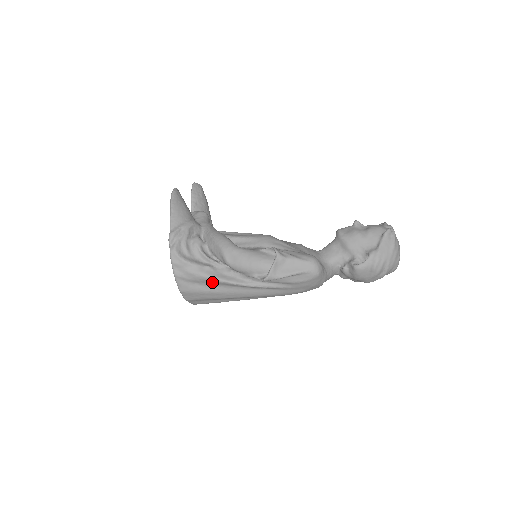
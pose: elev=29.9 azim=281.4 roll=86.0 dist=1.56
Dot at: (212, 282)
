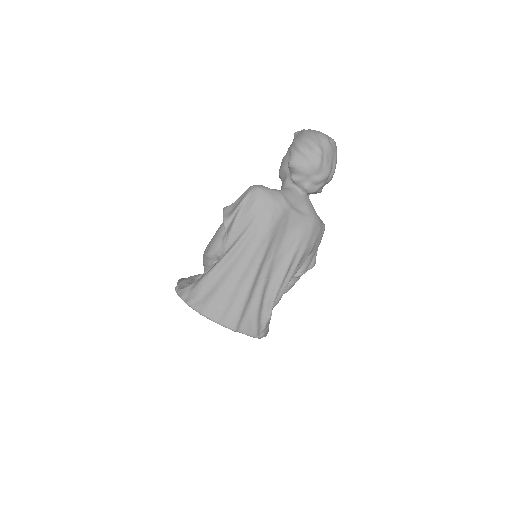
Dot at: (210, 279)
